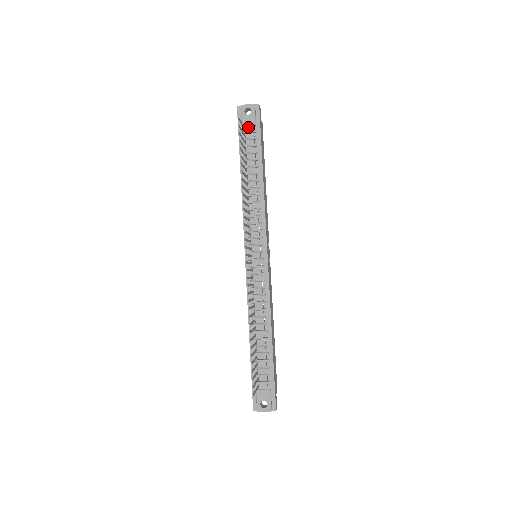
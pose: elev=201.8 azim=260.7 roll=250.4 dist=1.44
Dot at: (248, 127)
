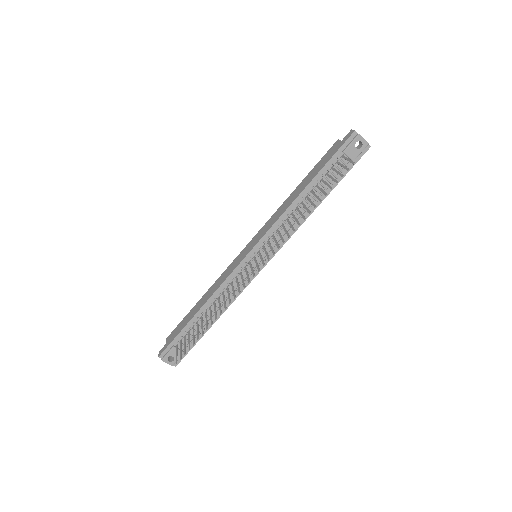
Dot at: occluded
